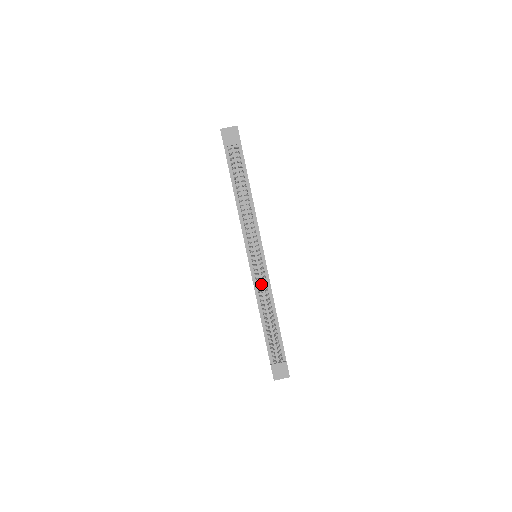
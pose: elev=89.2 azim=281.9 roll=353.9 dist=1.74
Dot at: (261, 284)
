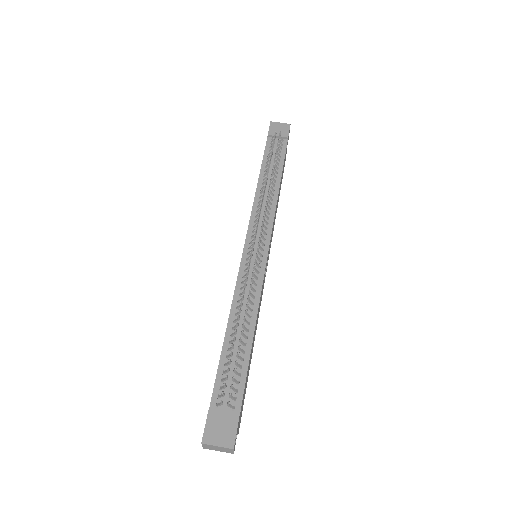
Dot at: (249, 281)
